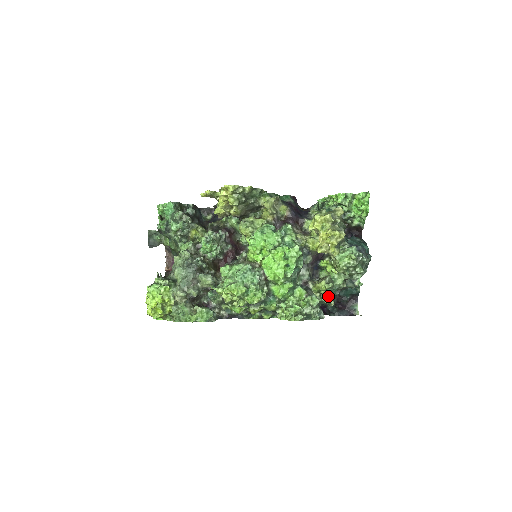
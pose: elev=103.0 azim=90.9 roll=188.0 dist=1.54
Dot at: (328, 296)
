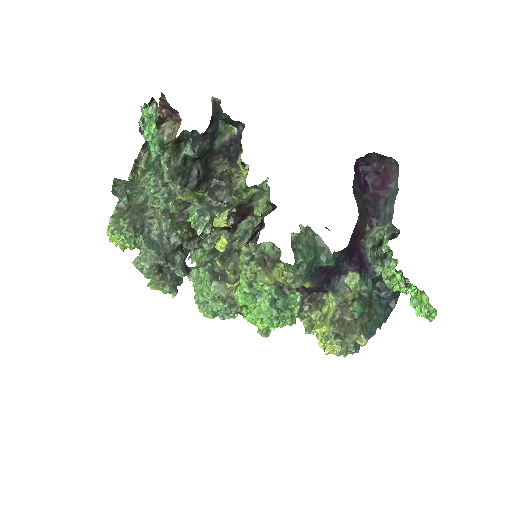
Dot at: occluded
